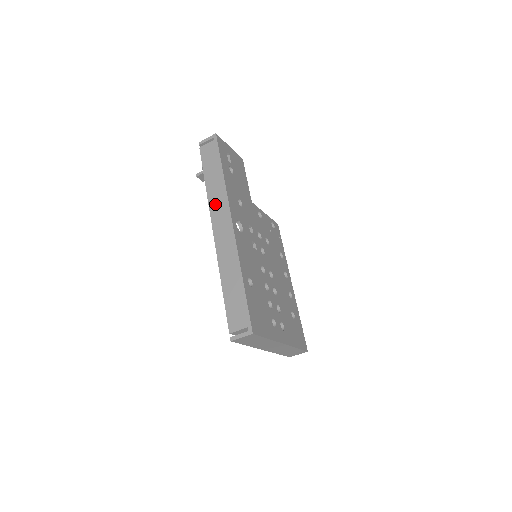
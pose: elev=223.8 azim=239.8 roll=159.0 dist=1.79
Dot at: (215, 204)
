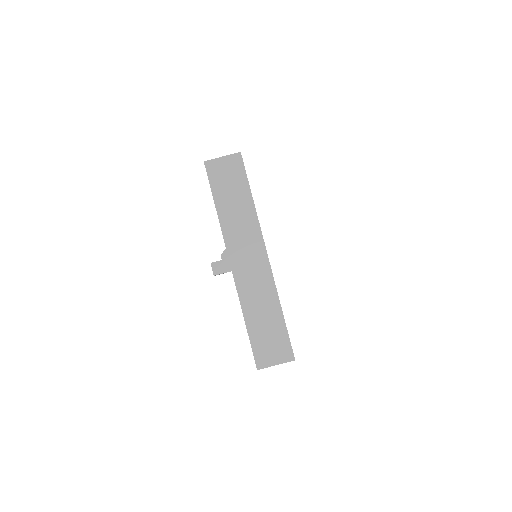
Dot at: occluded
